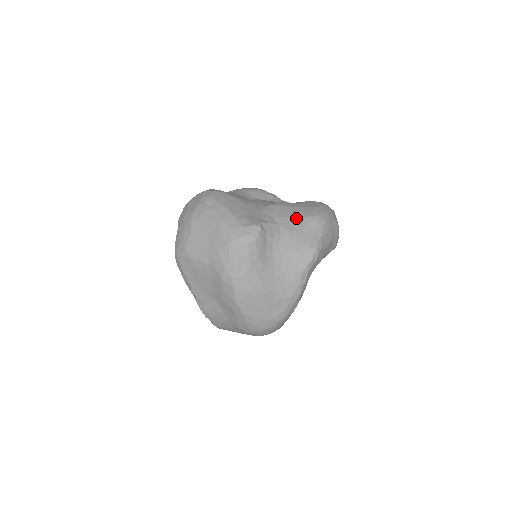
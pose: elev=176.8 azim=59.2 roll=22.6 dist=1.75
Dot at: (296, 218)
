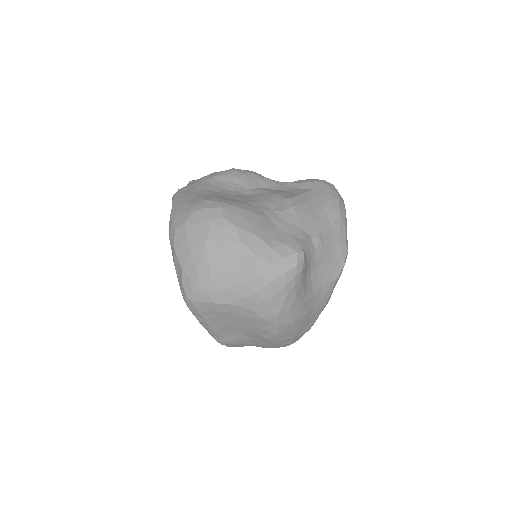
Dot at: (321, 219)
